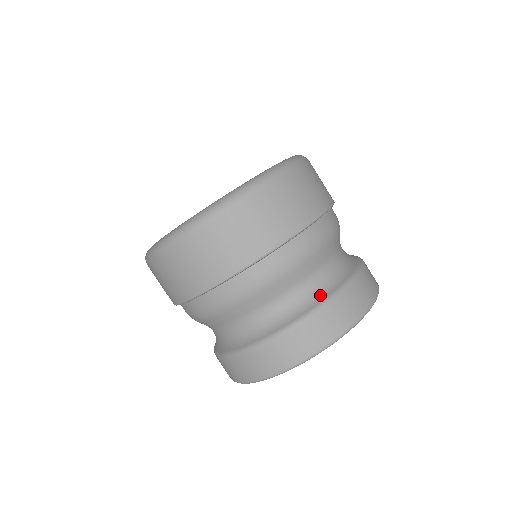
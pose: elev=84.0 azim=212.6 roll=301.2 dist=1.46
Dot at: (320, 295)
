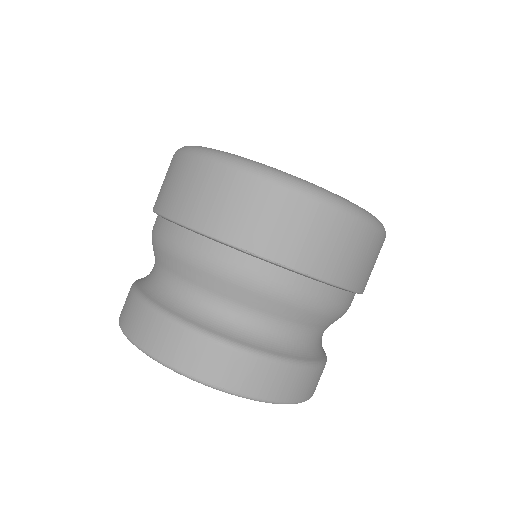
Dot at: (279, 347)
